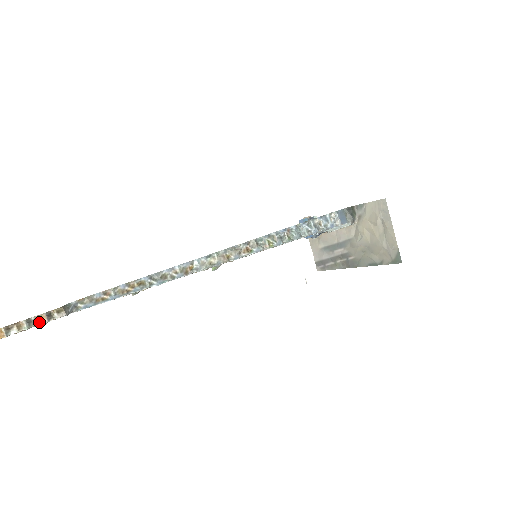
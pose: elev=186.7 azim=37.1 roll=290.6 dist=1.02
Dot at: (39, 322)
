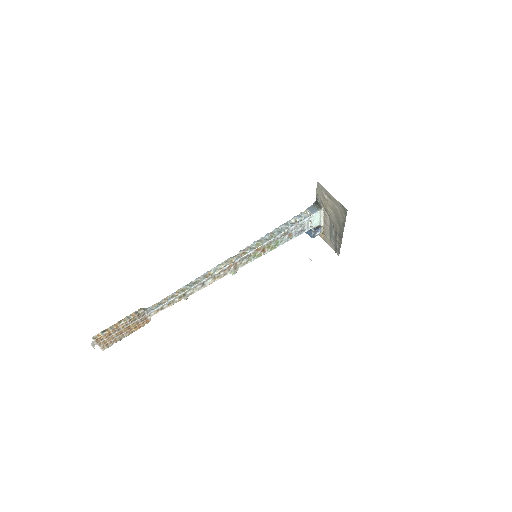
Dot at: (132, 316)
